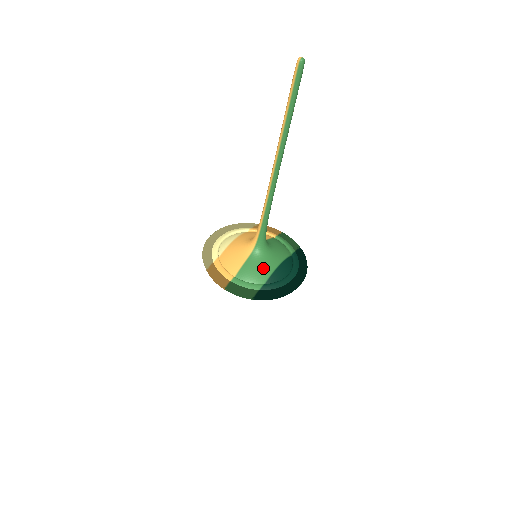
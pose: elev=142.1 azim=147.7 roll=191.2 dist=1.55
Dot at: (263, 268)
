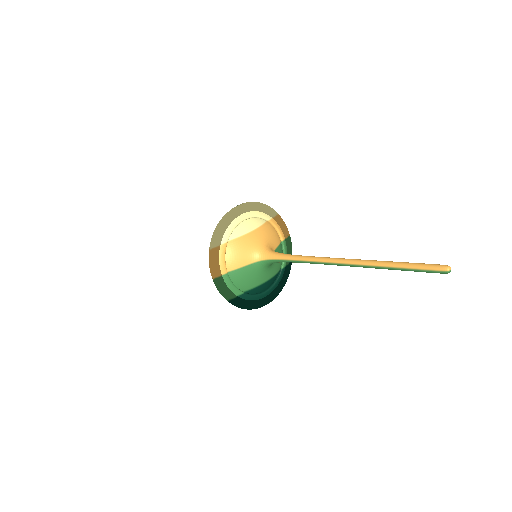
Dot at: (254, 280)
